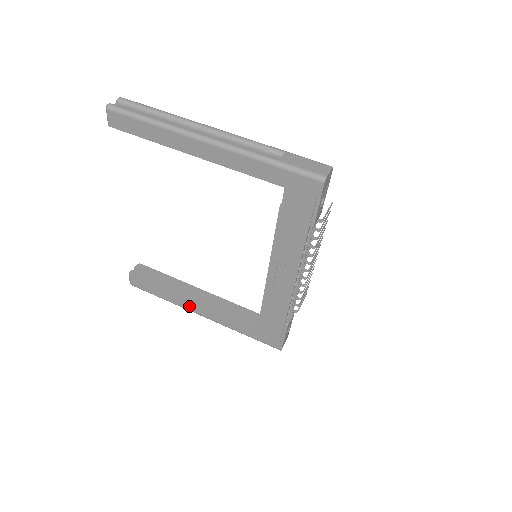
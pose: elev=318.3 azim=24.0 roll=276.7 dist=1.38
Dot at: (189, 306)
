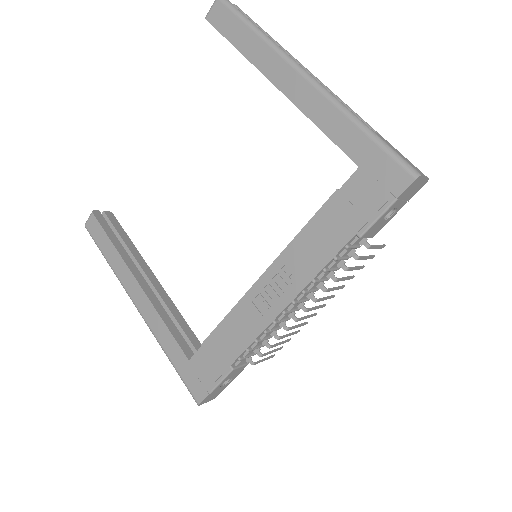
Dot at: (130, 284)
